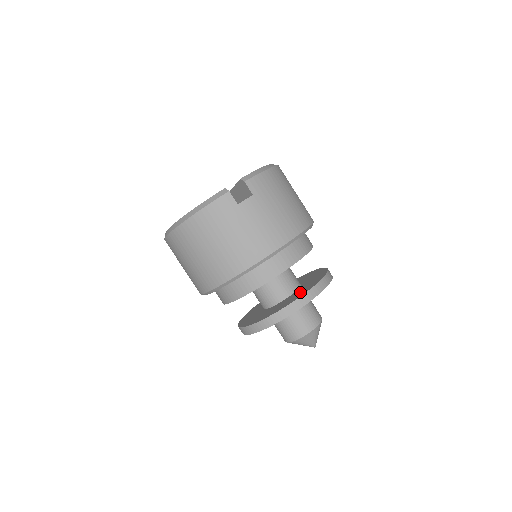
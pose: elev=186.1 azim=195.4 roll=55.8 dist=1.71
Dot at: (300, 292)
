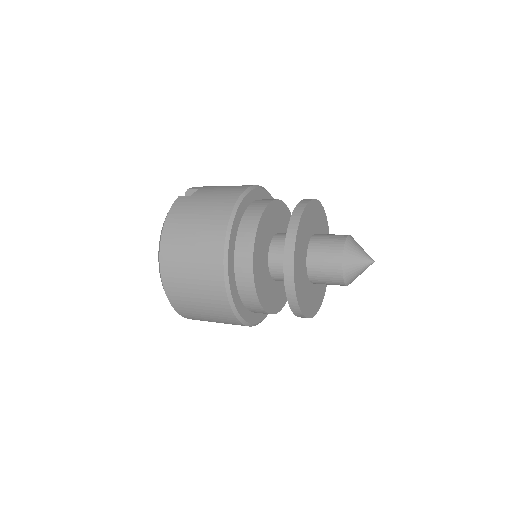
Dot at: occluded
